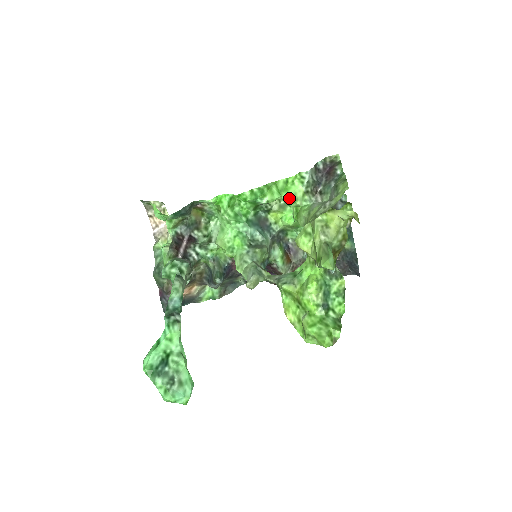
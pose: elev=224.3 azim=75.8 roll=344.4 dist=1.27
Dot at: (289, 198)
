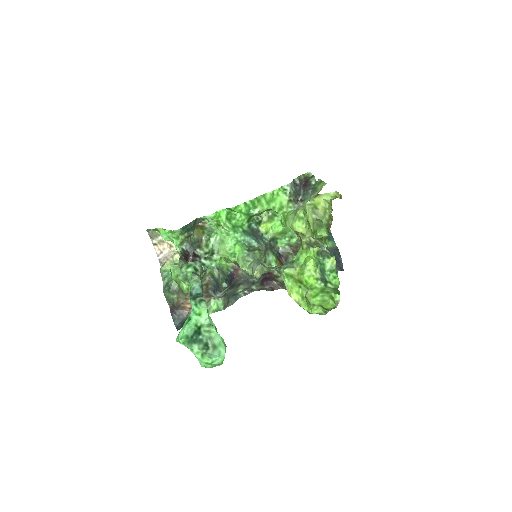
Dot at: (277, 206)
